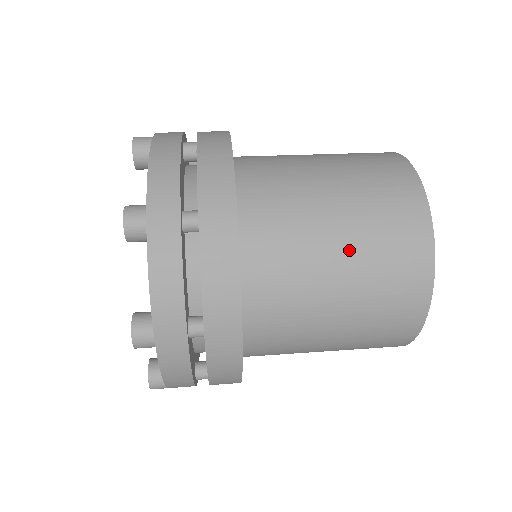
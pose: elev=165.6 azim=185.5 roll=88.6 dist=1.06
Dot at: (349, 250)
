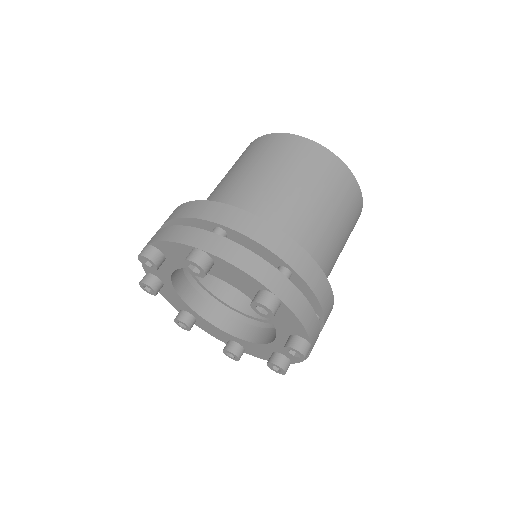
Dot at: (334, 215)
